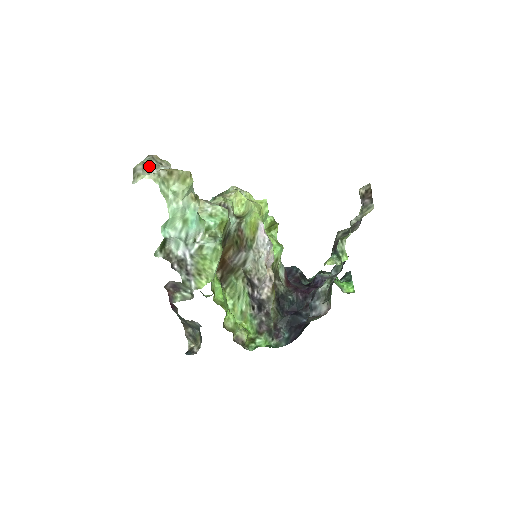
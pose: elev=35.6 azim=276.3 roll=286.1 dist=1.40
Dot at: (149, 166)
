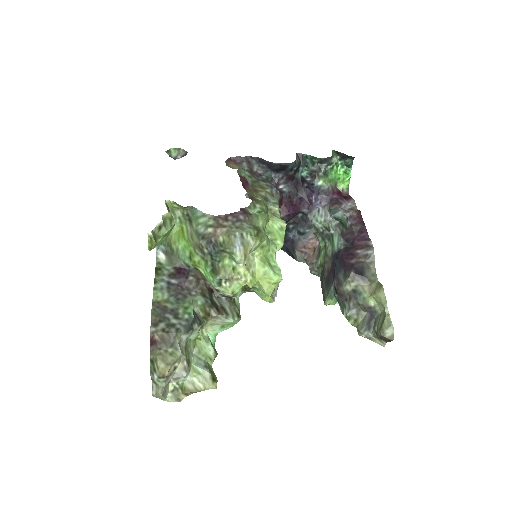
Dot at: (167, 385)
